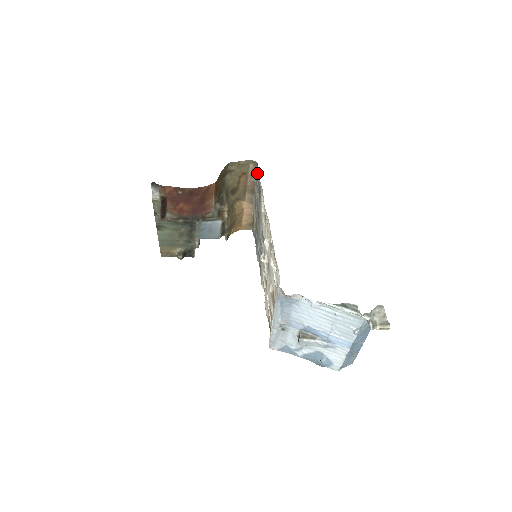
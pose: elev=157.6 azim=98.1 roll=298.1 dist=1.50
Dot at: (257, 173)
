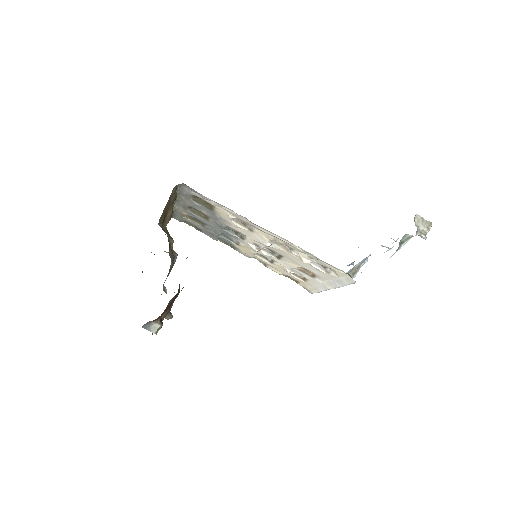
Dot at: (187, 191)
